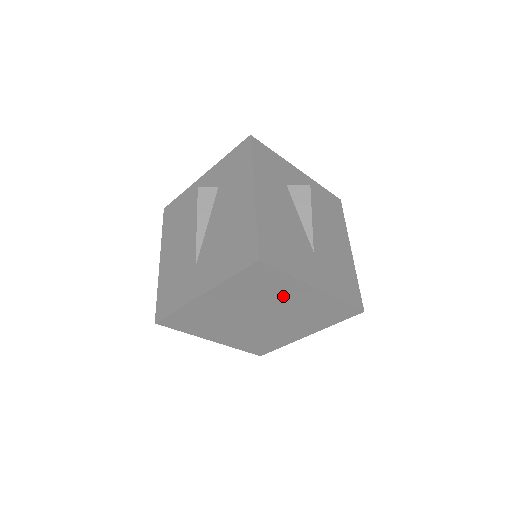
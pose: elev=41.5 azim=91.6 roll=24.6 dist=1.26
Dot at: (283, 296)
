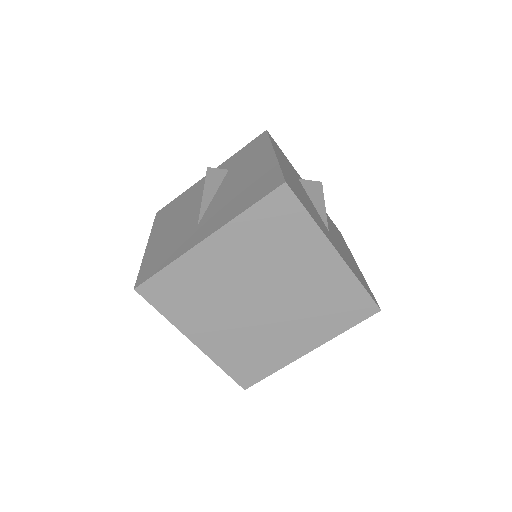
Dot at: (297, 260)
